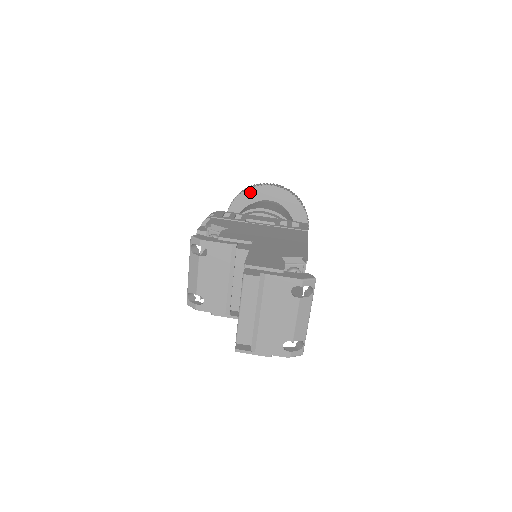
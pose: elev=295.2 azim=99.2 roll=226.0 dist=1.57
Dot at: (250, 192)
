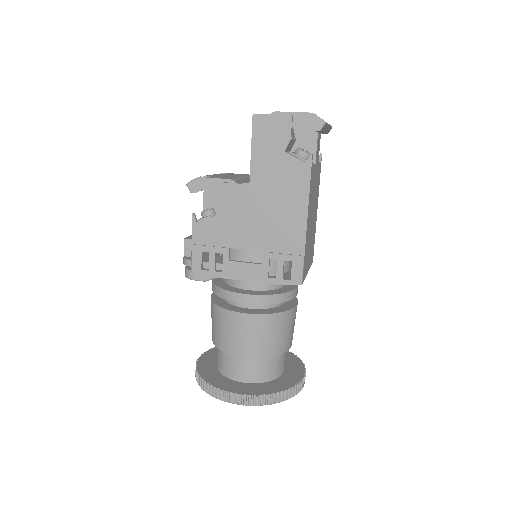
Dot at: occluded
